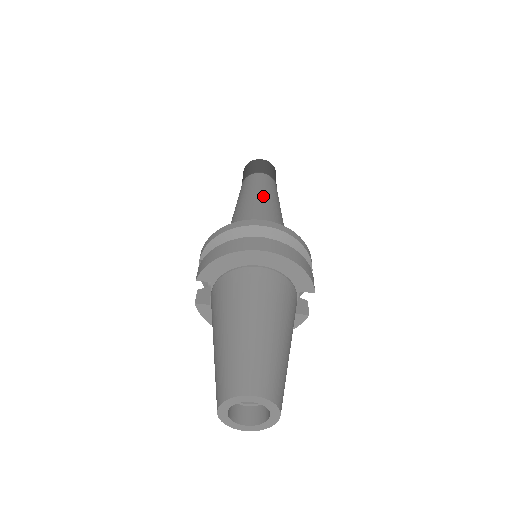
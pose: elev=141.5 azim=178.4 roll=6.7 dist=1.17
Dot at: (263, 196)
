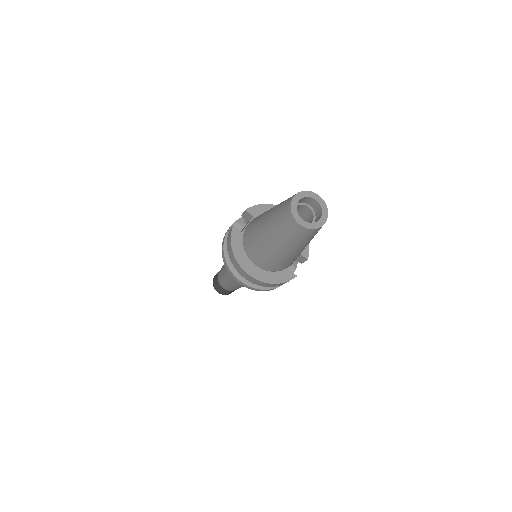
Dot at: occluded
